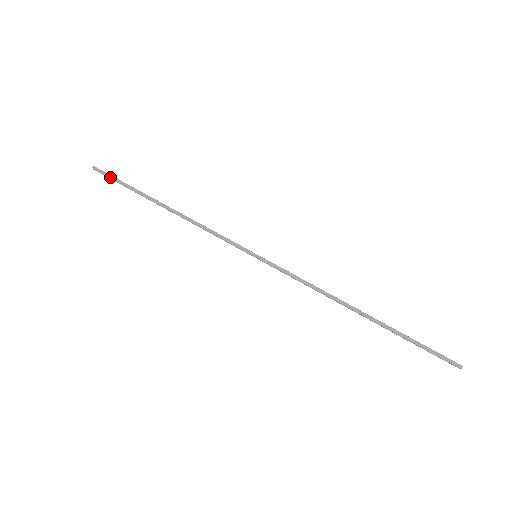
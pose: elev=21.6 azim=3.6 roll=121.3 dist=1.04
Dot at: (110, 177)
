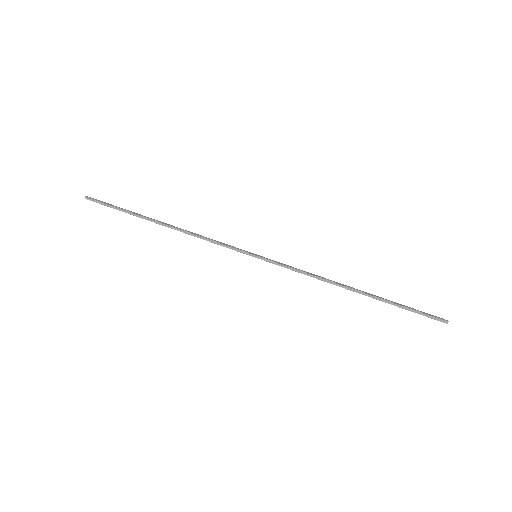
Dot at: (105, 203)
